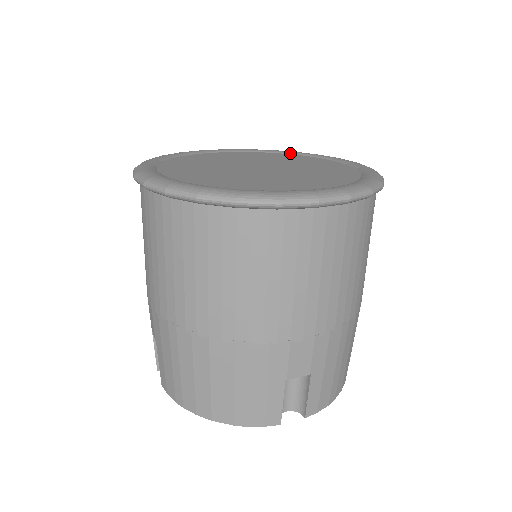
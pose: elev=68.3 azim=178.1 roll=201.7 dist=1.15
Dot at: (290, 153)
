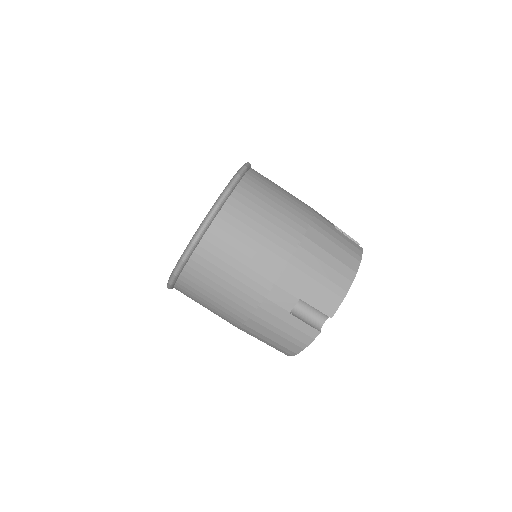
Dot at: occluded
